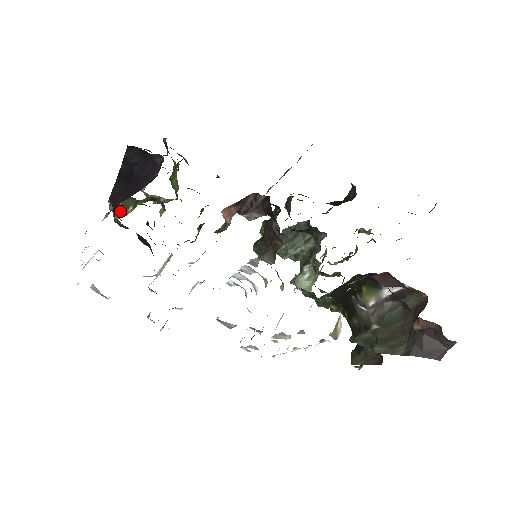
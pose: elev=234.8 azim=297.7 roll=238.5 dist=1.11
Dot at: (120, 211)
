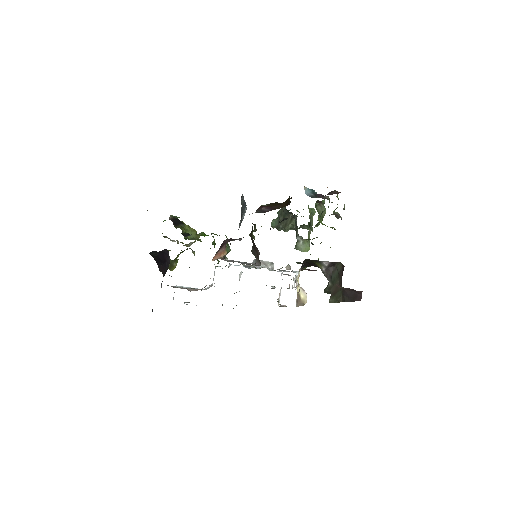
Dot at: (171, 267)
